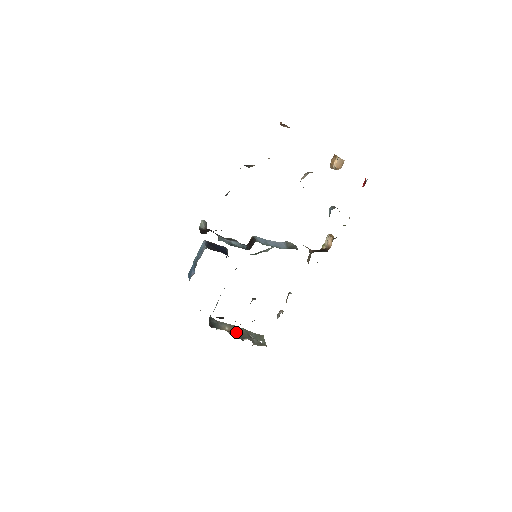
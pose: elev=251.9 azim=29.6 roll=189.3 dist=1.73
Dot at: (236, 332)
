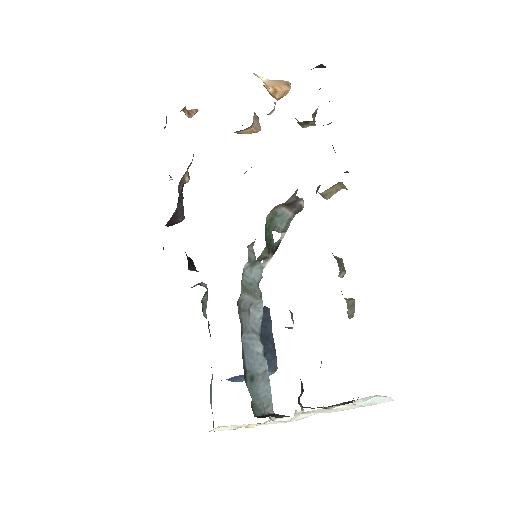
Dot at: occluded
